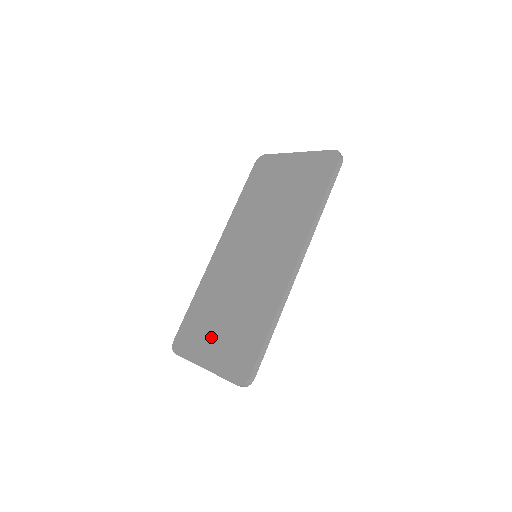
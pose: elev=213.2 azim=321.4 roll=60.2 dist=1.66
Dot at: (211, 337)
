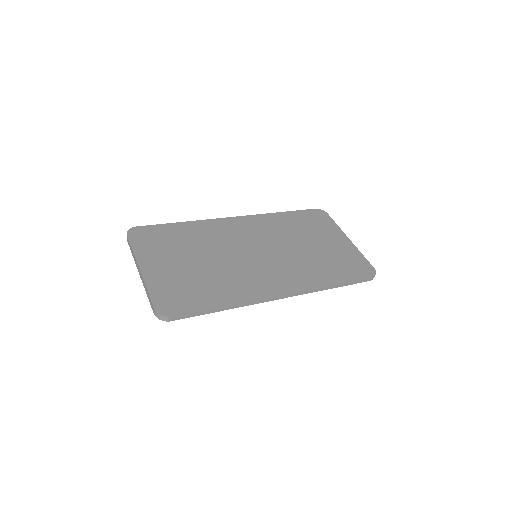
Dot at: (169, 259)
